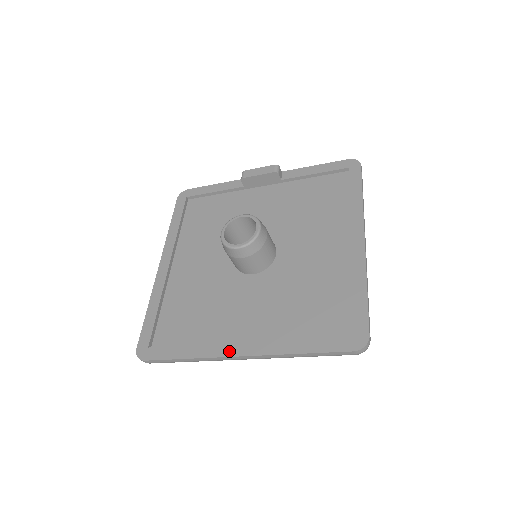
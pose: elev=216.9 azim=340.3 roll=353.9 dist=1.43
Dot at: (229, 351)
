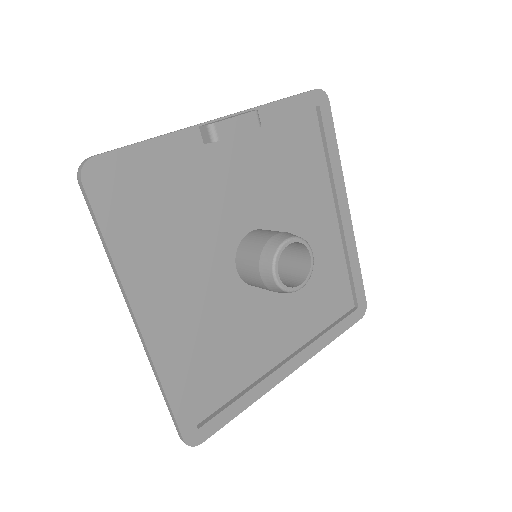
Dot at: (282, 375)
